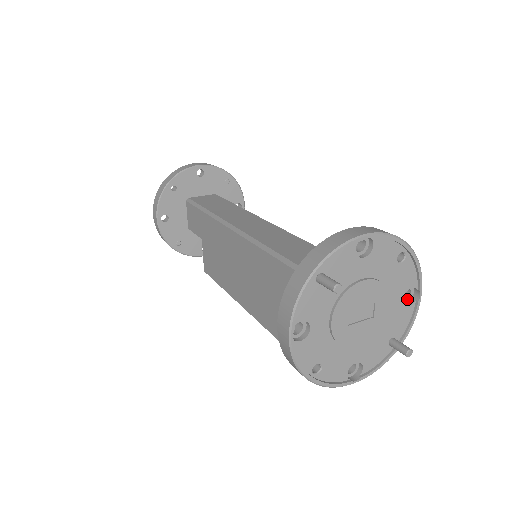
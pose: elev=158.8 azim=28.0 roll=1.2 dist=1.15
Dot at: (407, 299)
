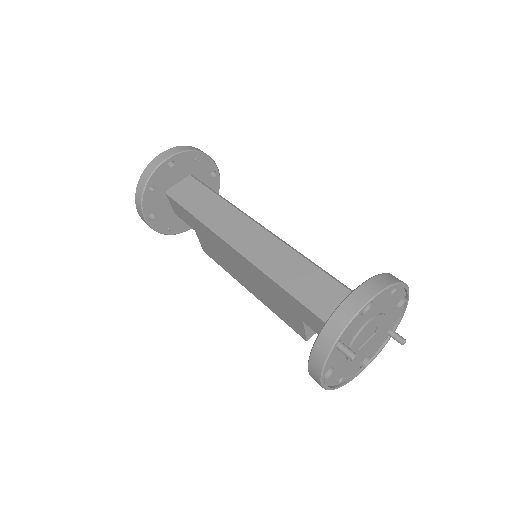
Dot at: (398, 302)
